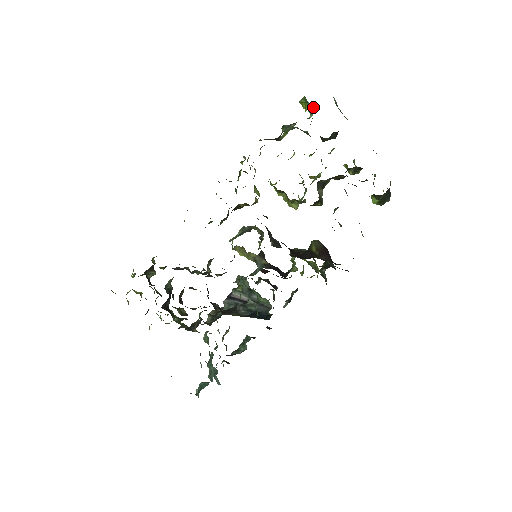
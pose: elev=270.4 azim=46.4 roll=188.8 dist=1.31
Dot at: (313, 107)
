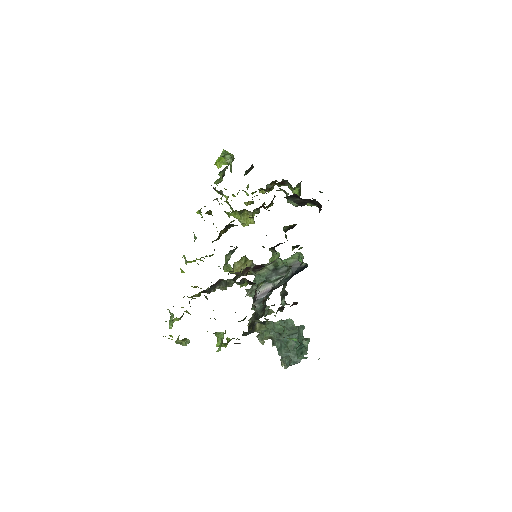
Dot at: (230, 157)
